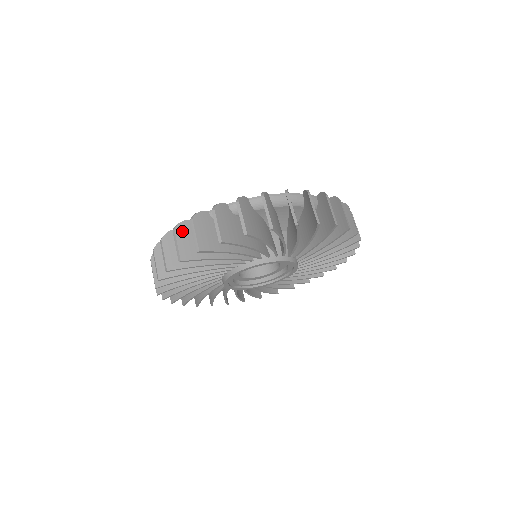
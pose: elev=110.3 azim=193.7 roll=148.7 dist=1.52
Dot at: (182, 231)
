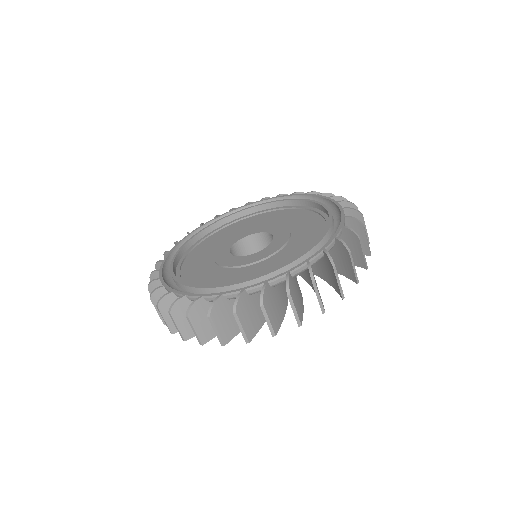
Dot at: (157, 300)
